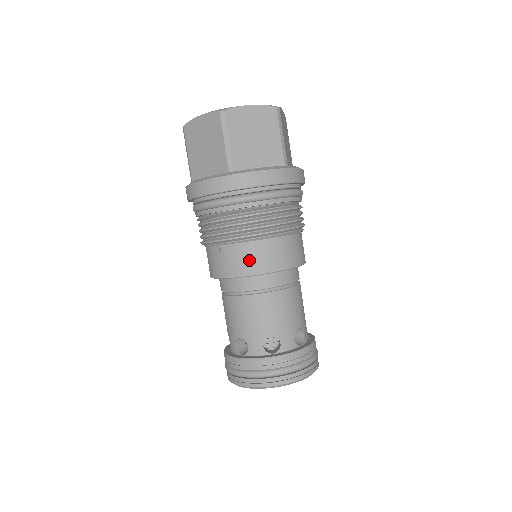
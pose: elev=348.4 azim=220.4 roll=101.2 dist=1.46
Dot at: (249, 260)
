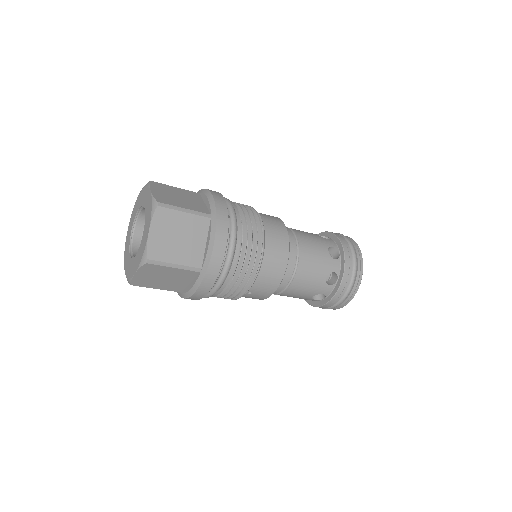
Dot at: (271, 278)
